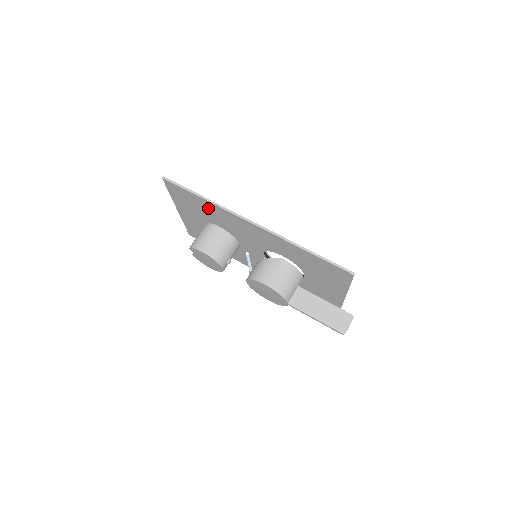
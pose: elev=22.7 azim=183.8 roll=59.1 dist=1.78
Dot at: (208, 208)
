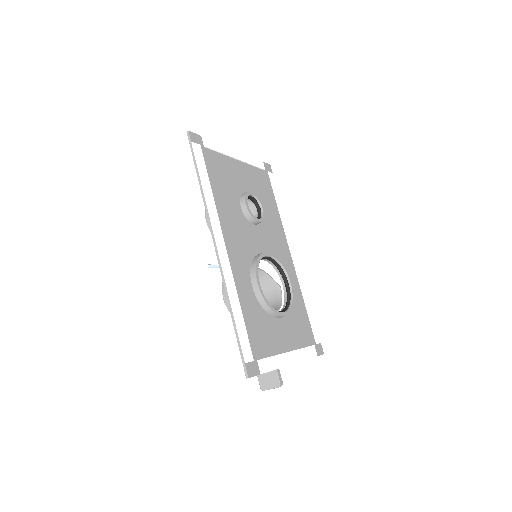
Dot at: (213, 191)
